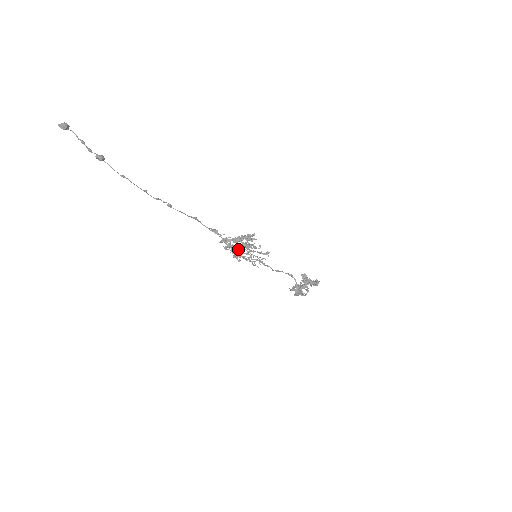
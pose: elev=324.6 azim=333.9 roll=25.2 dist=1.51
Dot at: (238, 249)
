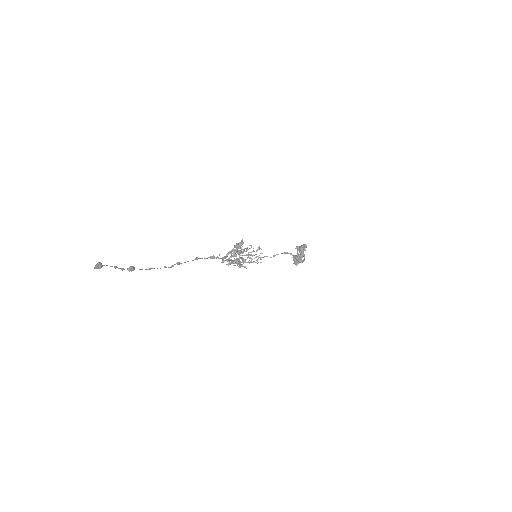
Dot at: (236, 258)
